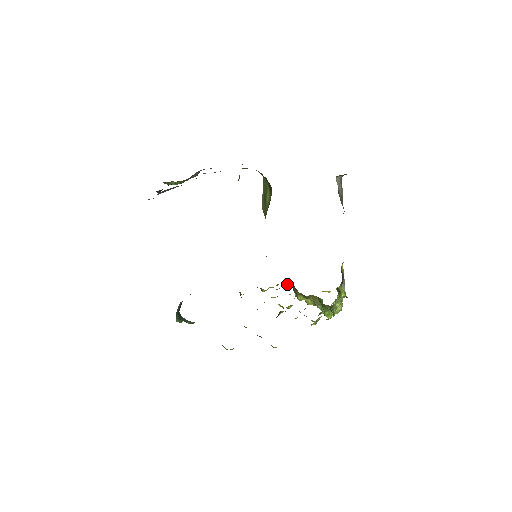
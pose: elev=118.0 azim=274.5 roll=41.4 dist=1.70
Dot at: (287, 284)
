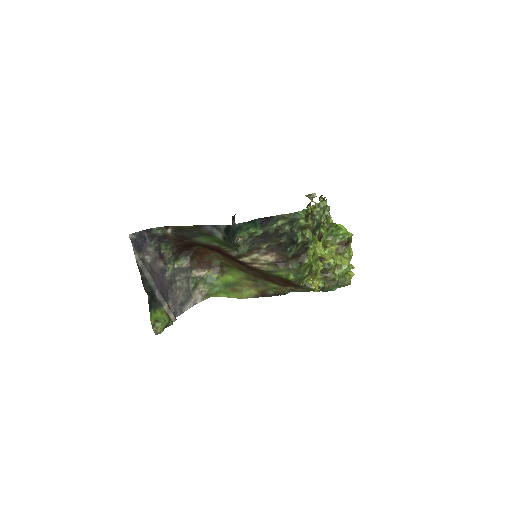
Dot at: (320, 282)
